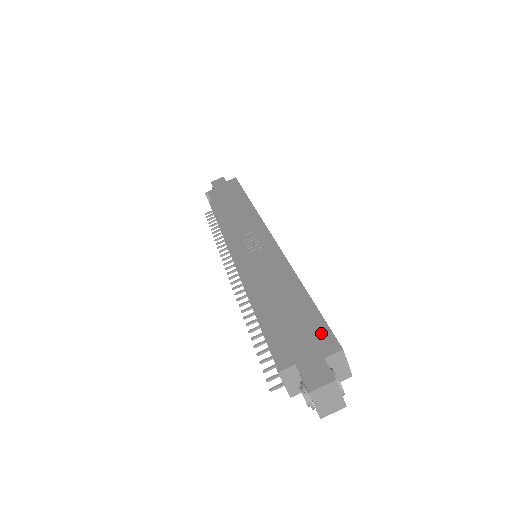
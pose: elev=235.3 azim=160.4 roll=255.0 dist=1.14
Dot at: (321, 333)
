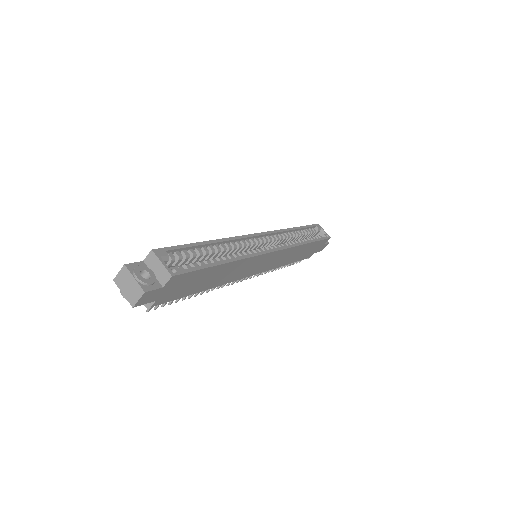
Dot at: occluded
